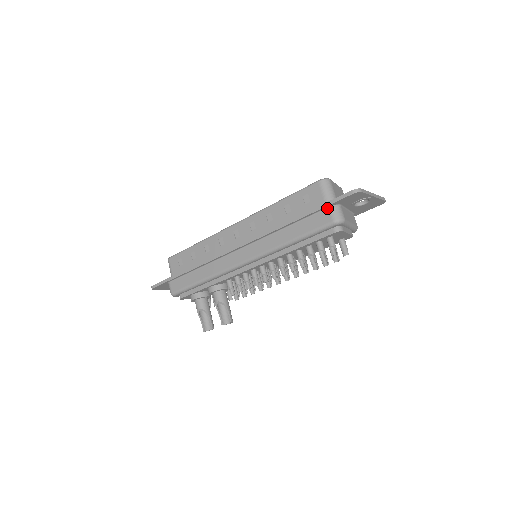
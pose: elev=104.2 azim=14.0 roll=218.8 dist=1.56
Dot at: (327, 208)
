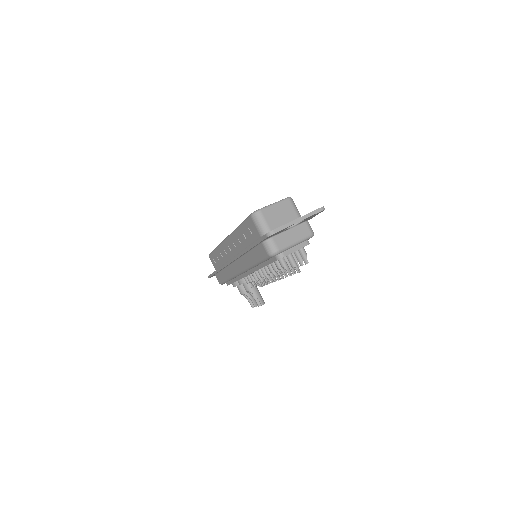
Dot at: (261, 243)
